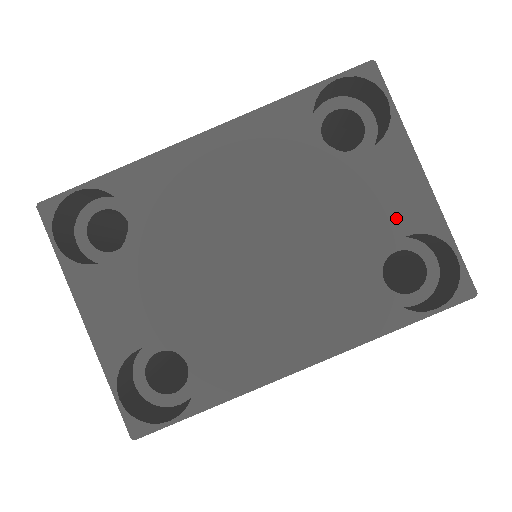
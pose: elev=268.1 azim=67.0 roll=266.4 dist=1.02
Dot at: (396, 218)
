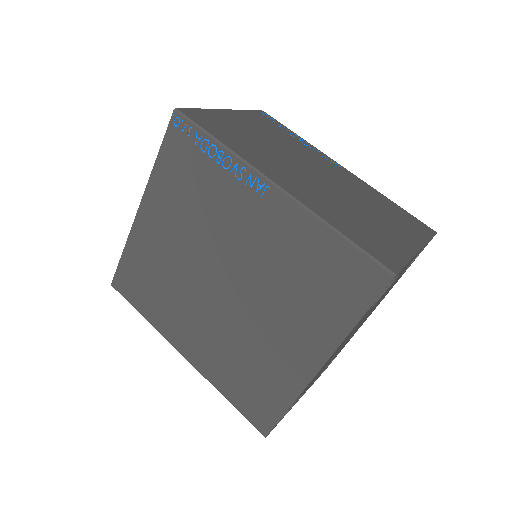
Dot at: occluded
